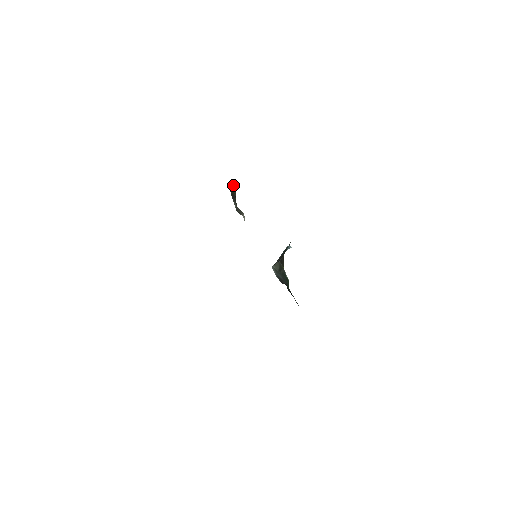
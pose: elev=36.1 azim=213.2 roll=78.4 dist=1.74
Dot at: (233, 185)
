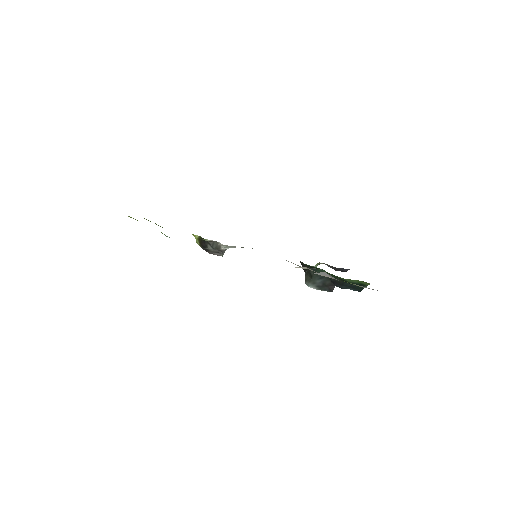
Dot at: (197, 239)
